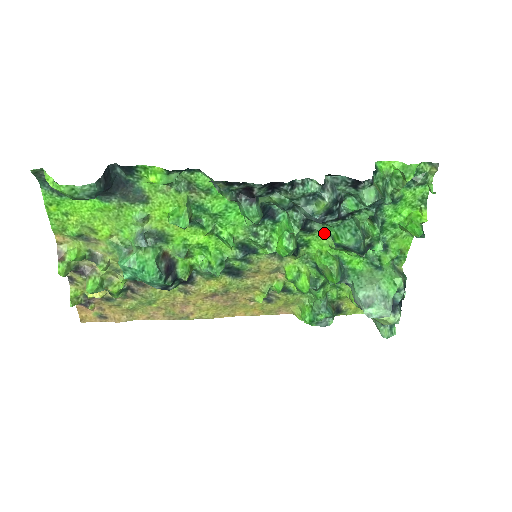
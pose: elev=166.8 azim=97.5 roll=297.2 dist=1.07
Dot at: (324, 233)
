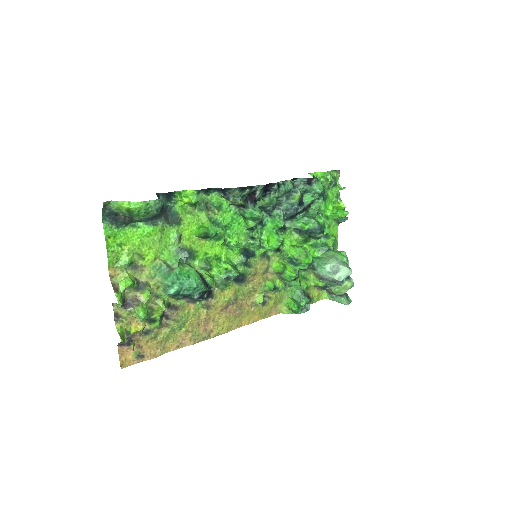
Dot at: (291, 231)
